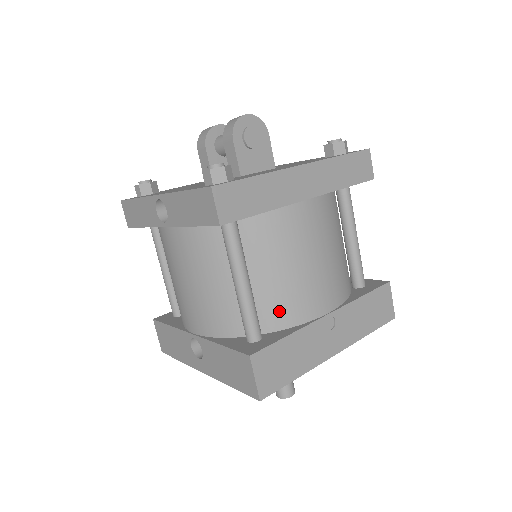
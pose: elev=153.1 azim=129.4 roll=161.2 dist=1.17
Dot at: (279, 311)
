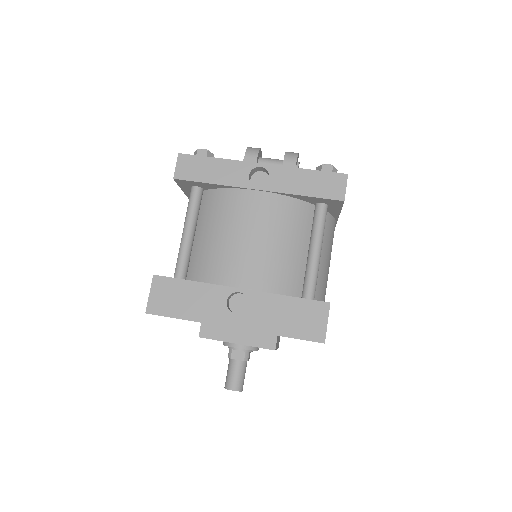
Dot at: (317, 288)
